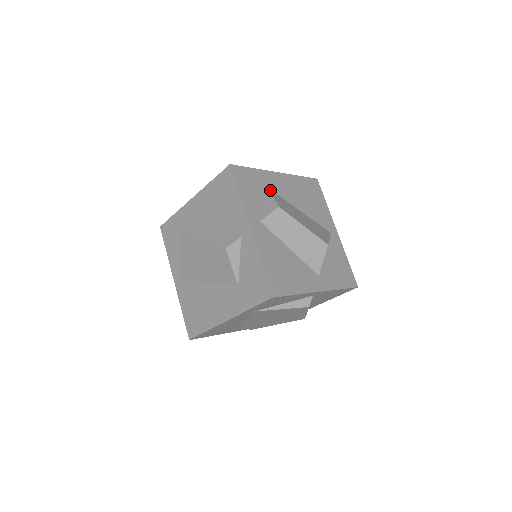
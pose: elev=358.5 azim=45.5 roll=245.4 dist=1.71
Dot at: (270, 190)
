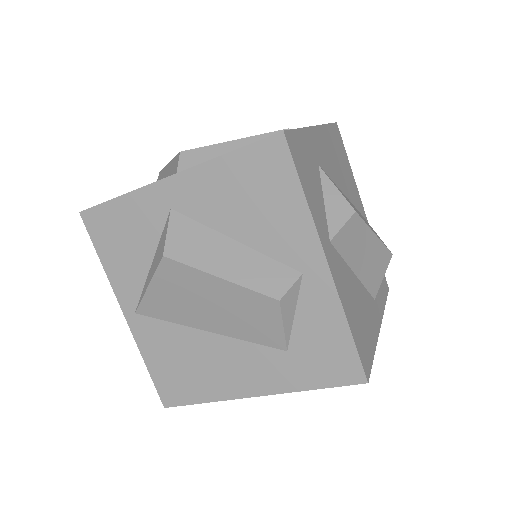
Dot at: (322, 169)
